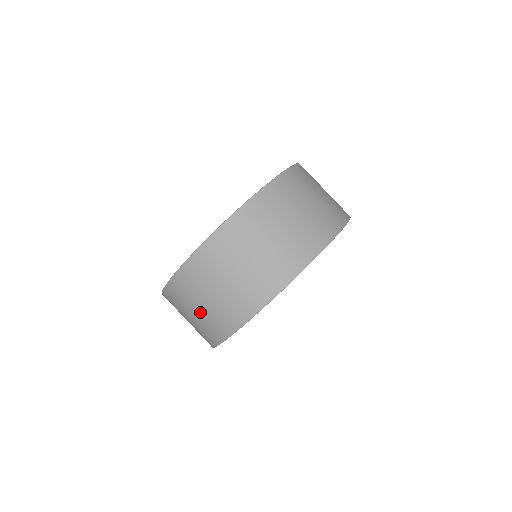
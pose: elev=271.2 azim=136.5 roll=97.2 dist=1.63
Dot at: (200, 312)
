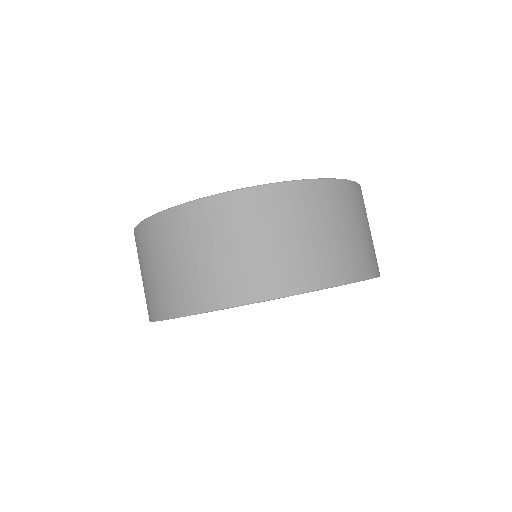
Dot at: (207, 259)
